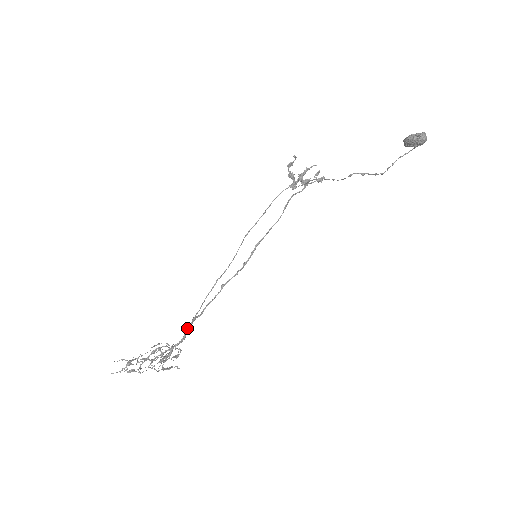
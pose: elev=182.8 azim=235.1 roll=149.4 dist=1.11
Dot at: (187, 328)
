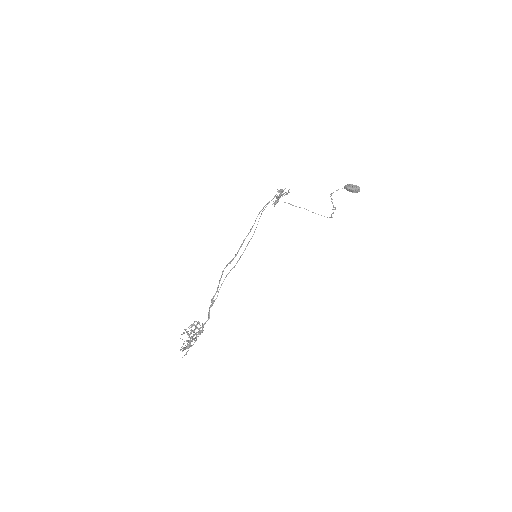
Dot at: occluded
